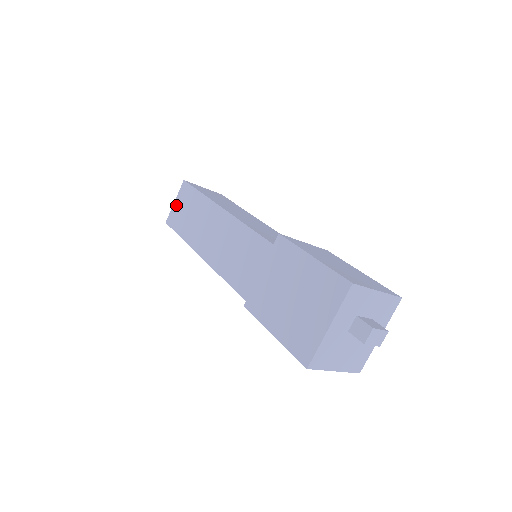
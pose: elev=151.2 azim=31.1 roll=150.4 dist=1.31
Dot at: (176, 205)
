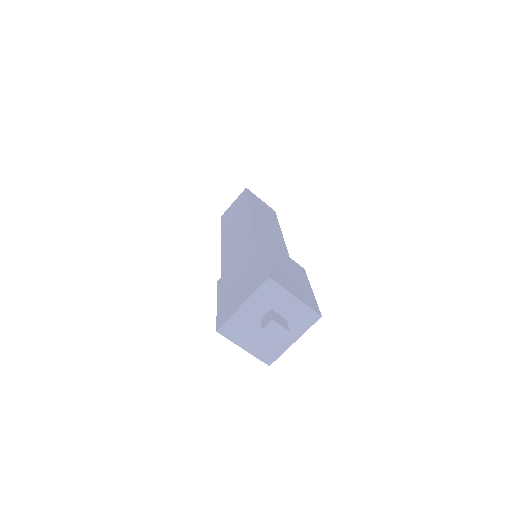
Dot at: (233, 204)
